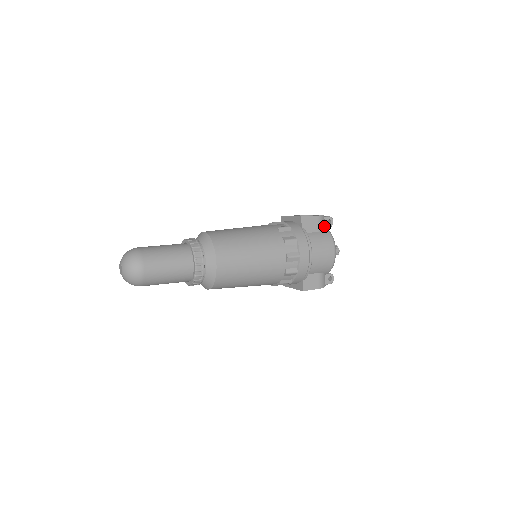
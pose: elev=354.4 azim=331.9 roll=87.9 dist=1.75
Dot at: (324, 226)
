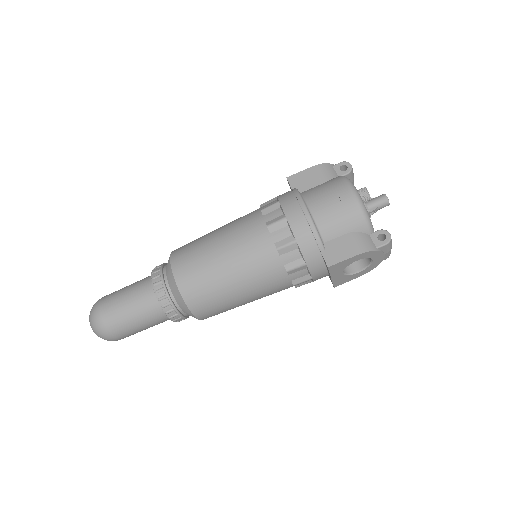
Dot at: (336, 176)
